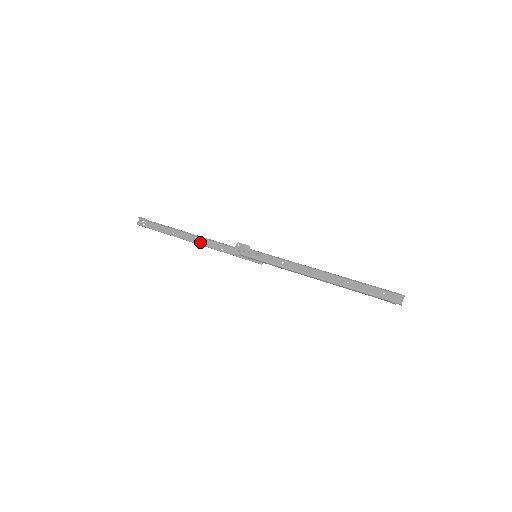
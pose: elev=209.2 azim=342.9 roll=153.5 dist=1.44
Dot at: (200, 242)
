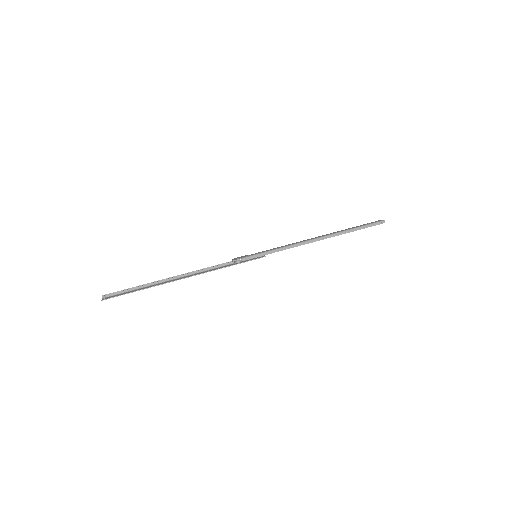
Dot at: (192, 275)
